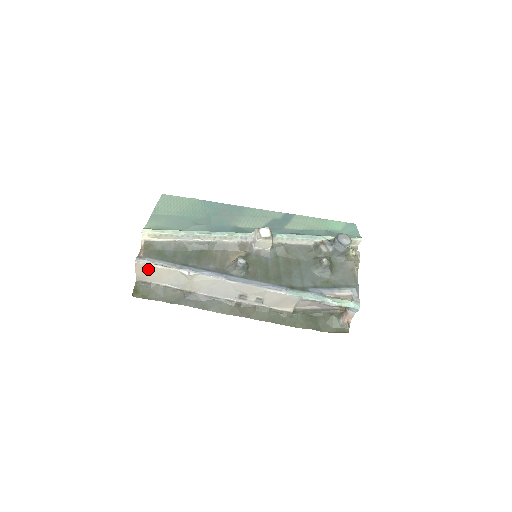
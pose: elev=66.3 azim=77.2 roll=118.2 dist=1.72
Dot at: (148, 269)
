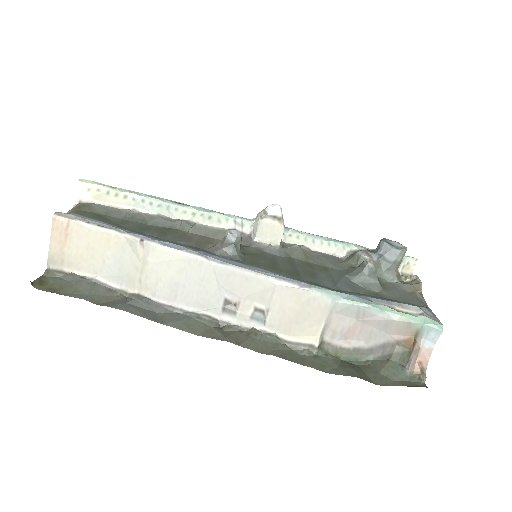
Dot at: (72, 235)
